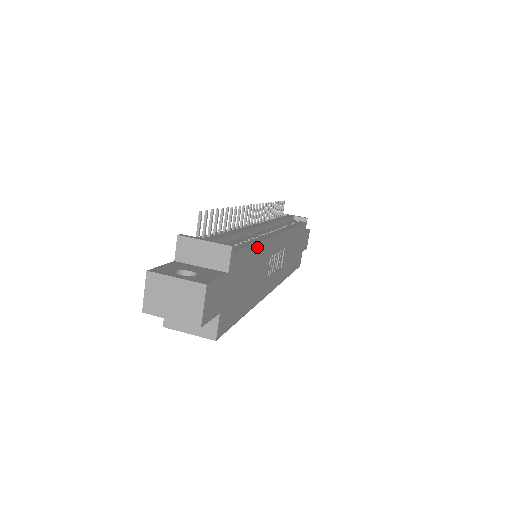
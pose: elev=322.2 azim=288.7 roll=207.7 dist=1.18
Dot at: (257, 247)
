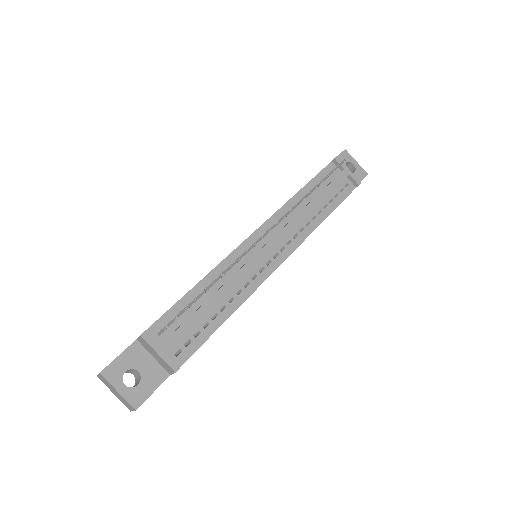
Dot at: (226, 319)
